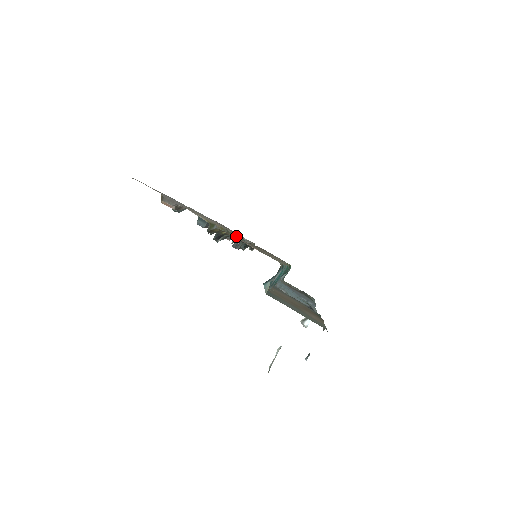
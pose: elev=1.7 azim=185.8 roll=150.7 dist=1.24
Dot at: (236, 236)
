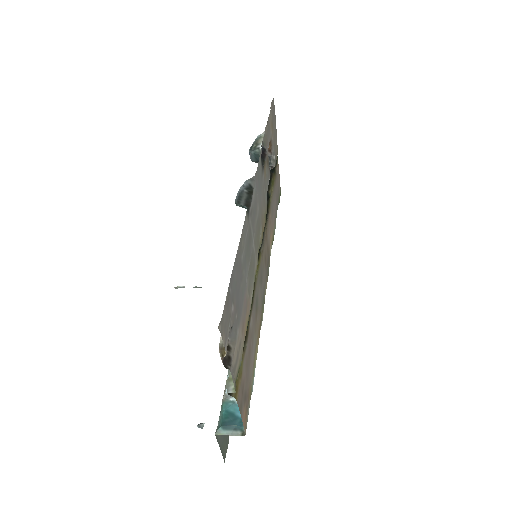
Dot at: (259, 249)
